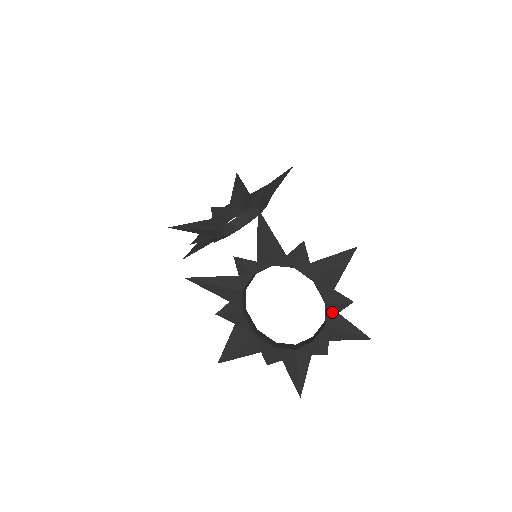
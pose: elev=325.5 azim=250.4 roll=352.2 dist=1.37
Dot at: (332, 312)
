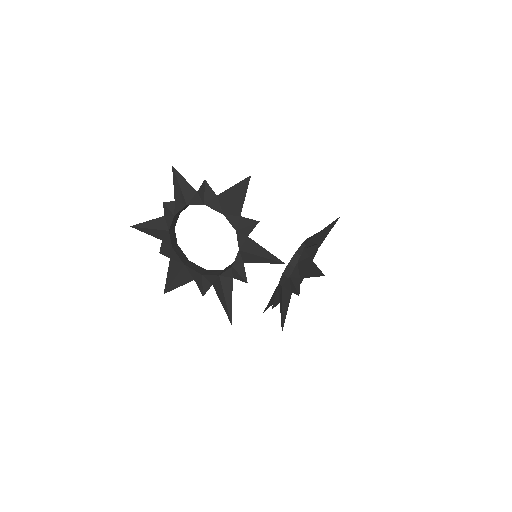
Dot at: occluded
